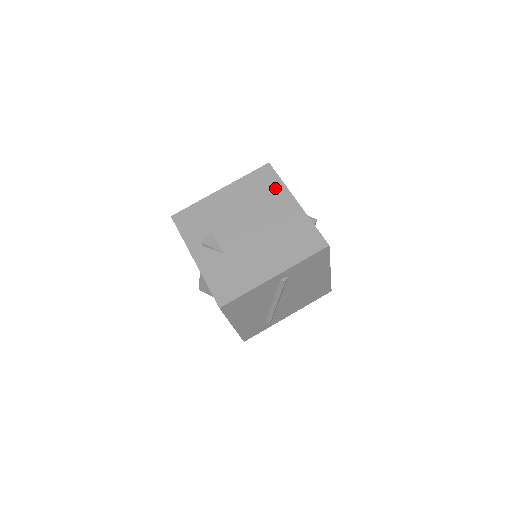
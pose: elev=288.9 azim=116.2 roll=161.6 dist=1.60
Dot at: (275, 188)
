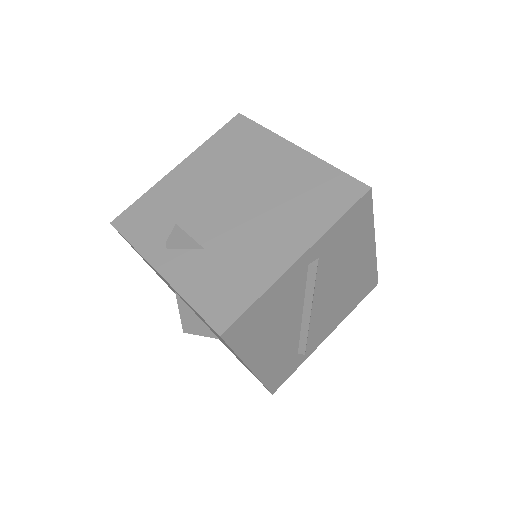
Dot at: (258, 140)
